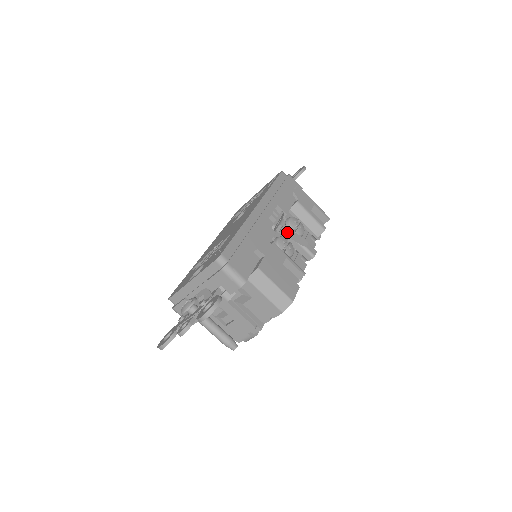
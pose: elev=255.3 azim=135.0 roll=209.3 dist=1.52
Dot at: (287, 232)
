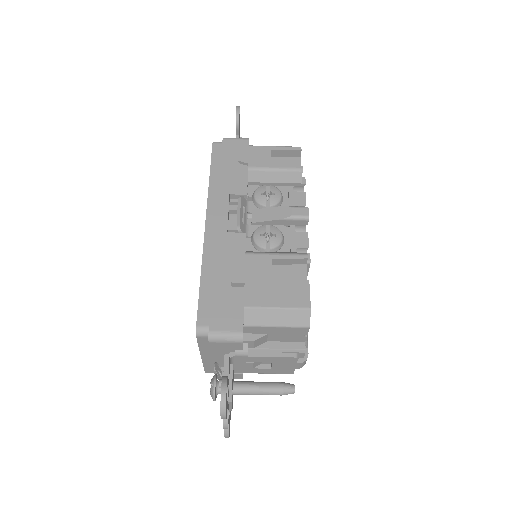
Dot at: (260, 216)
